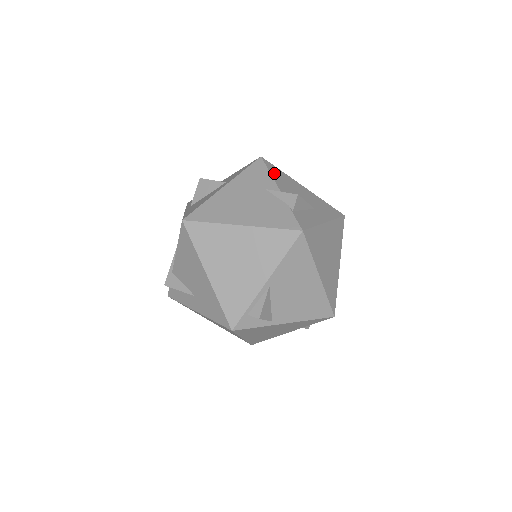
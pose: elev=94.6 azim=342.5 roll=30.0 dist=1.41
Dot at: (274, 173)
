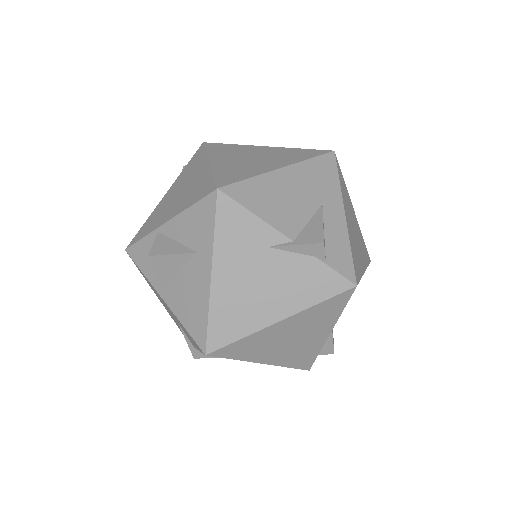
Dot at: (254, 205)
